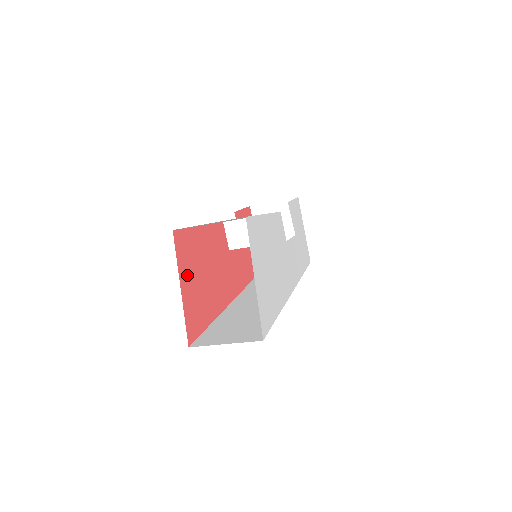
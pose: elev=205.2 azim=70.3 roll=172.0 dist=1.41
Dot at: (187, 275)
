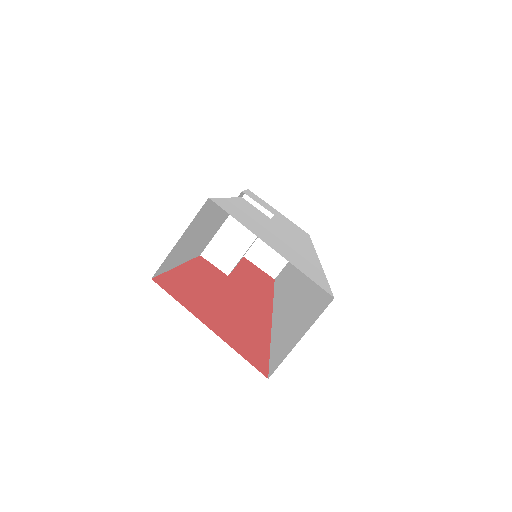
Dot at: (204, 313)
